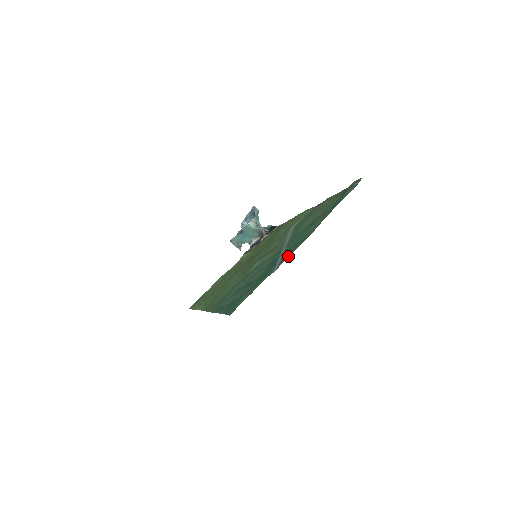
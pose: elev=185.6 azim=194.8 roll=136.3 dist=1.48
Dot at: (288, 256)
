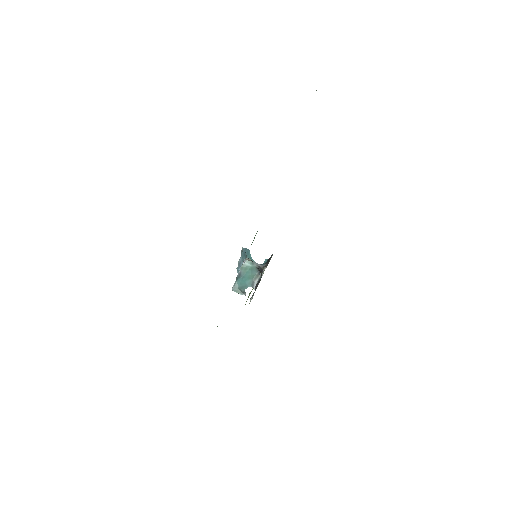
Dot at: occluded
